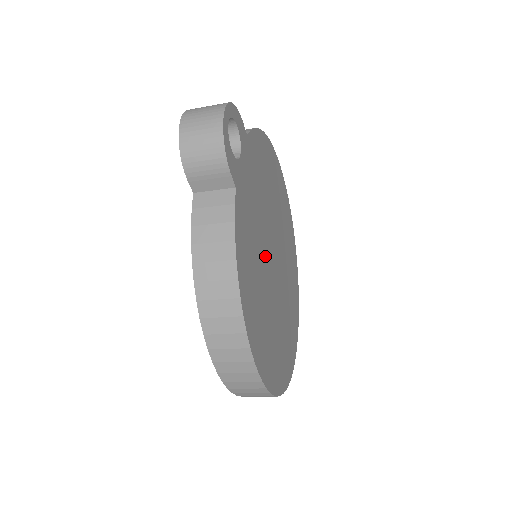
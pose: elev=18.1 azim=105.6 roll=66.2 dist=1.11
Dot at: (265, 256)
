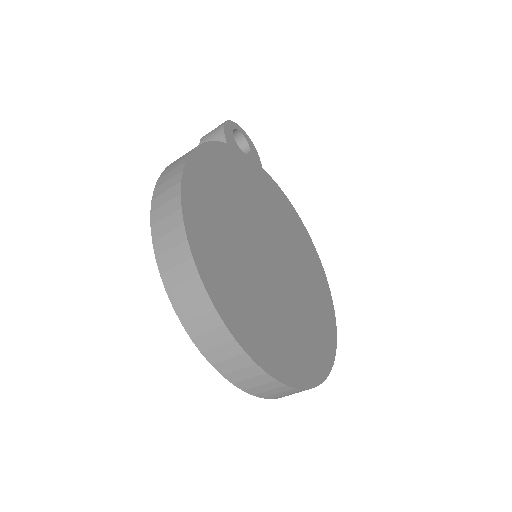
Dot at: (252, 223)
